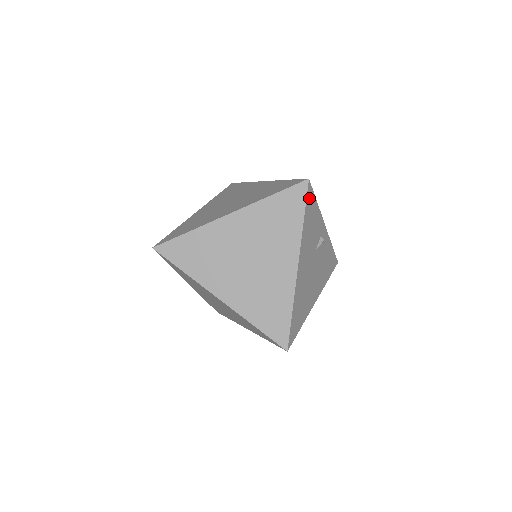
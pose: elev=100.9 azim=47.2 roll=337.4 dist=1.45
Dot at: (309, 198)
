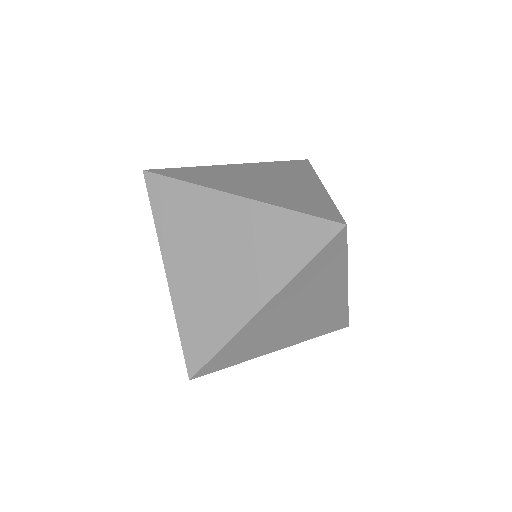
Dot at: occluded
